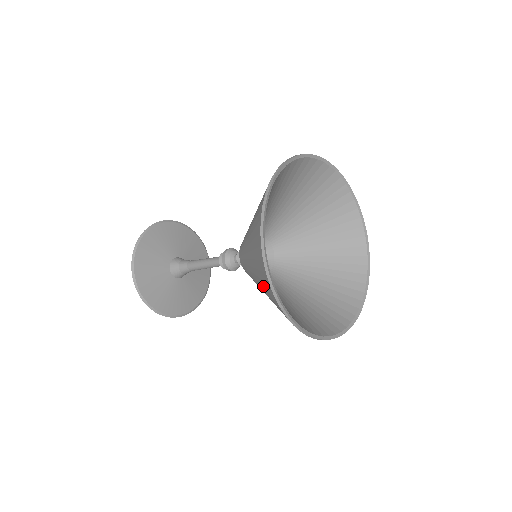
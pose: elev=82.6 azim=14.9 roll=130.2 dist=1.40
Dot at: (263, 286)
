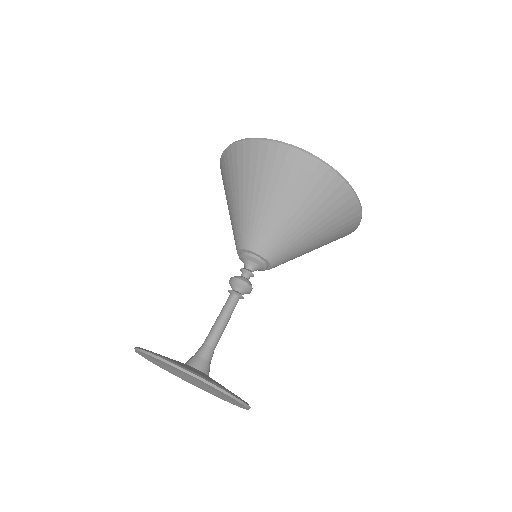
Dot at: (294, 184)
